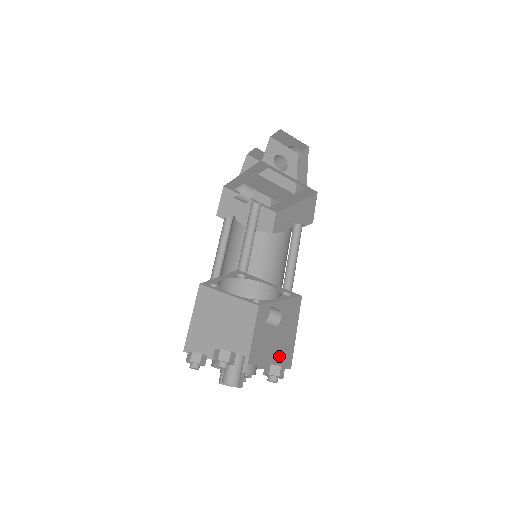
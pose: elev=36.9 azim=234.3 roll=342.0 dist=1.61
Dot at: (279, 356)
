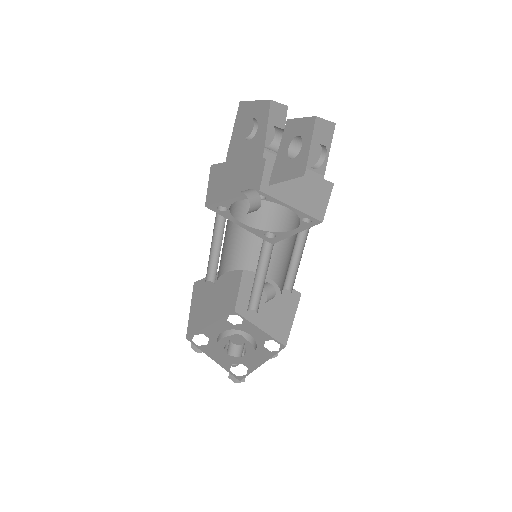
Dot at: (273, 328)
